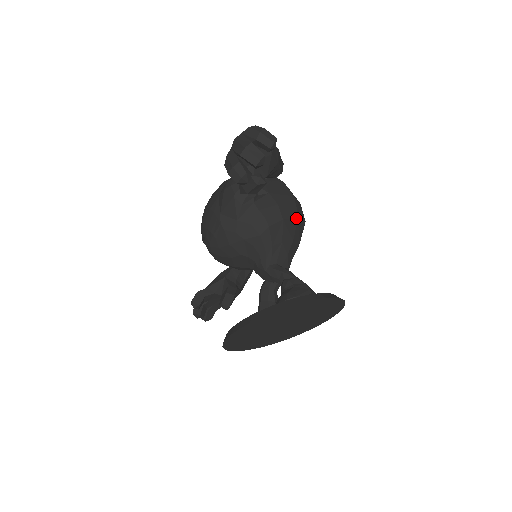
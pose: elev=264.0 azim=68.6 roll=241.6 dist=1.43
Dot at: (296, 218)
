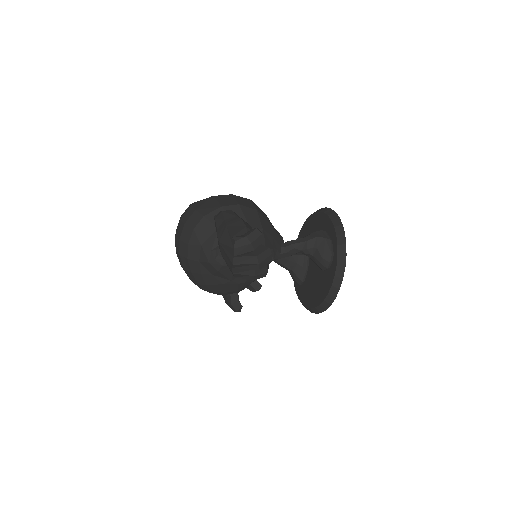
Dot at: (258, 213)
